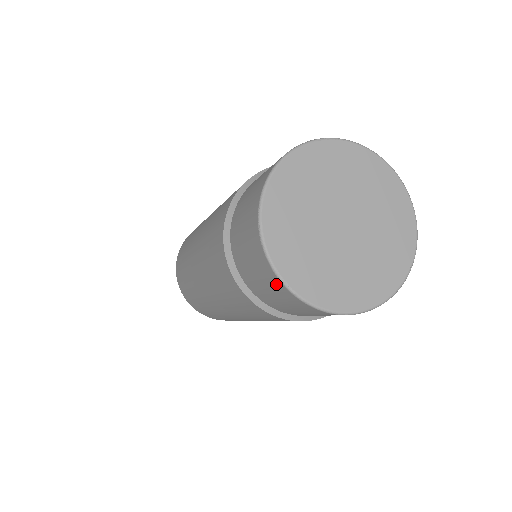
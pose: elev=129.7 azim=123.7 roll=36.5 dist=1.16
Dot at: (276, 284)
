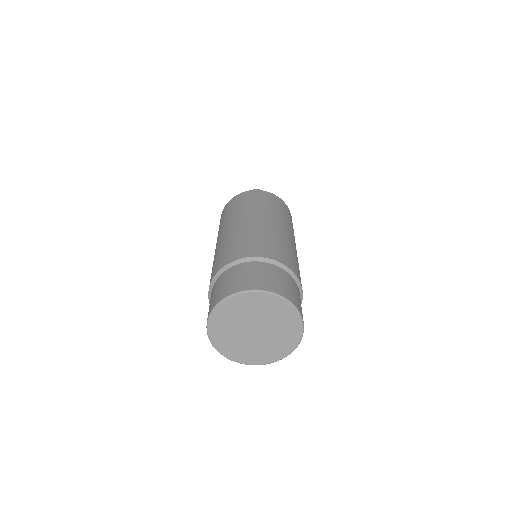
Dot at: occluded
